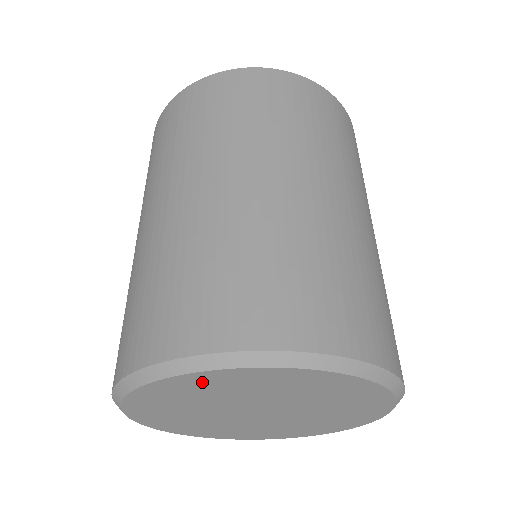
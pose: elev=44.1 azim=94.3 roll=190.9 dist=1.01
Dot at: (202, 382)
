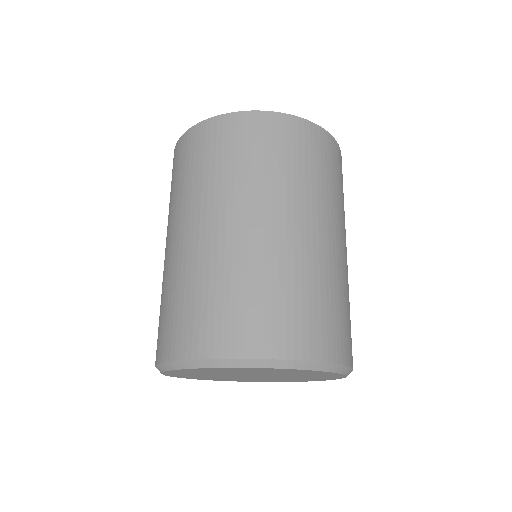
Dot at: (189, 371)
